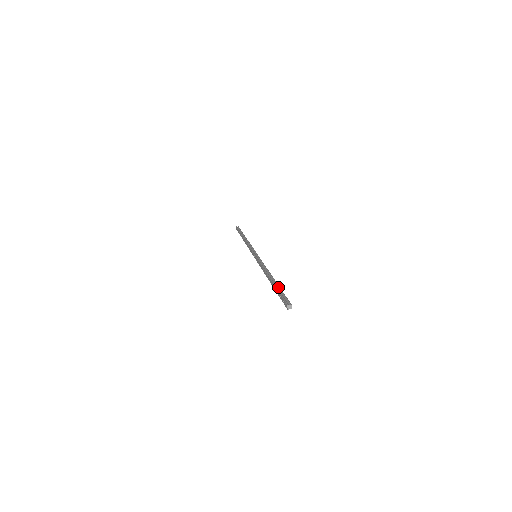
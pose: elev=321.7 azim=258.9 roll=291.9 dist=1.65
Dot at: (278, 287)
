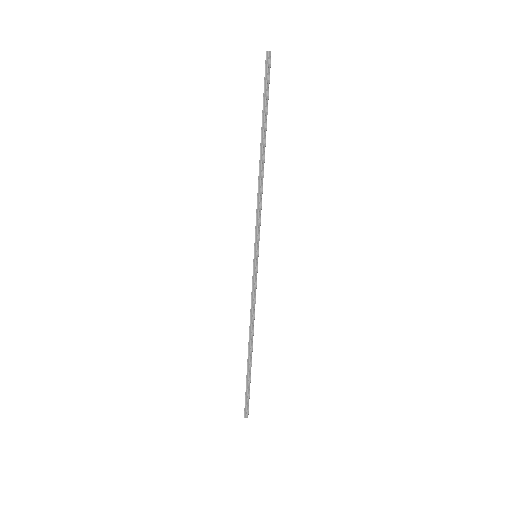
Dot at: (249, 377)
